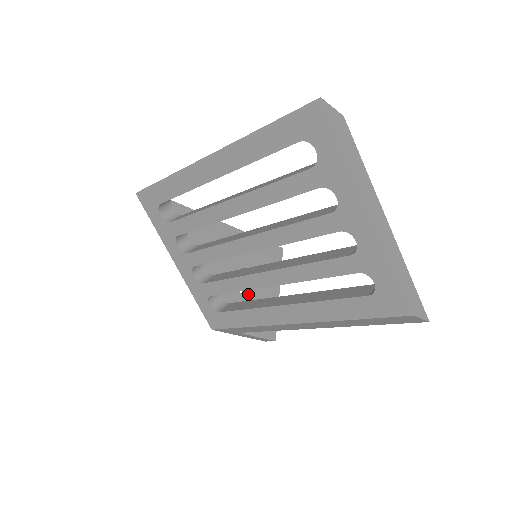
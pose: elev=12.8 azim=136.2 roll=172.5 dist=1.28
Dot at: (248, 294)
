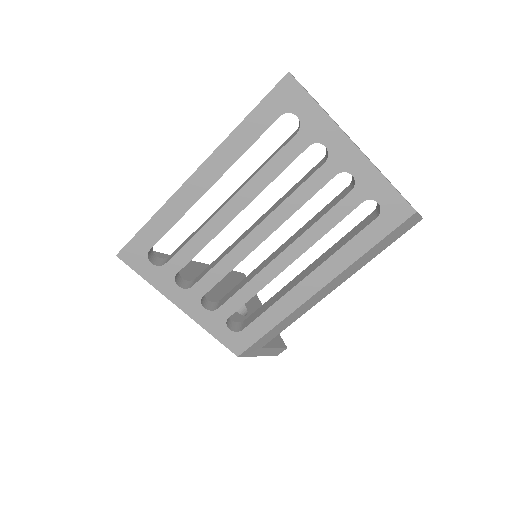
Dot at: (247, 315)
